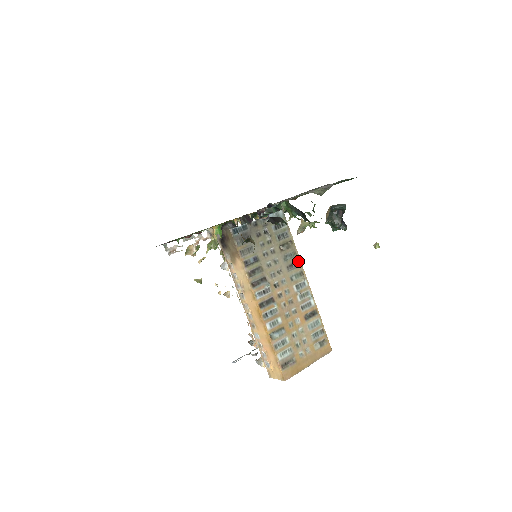
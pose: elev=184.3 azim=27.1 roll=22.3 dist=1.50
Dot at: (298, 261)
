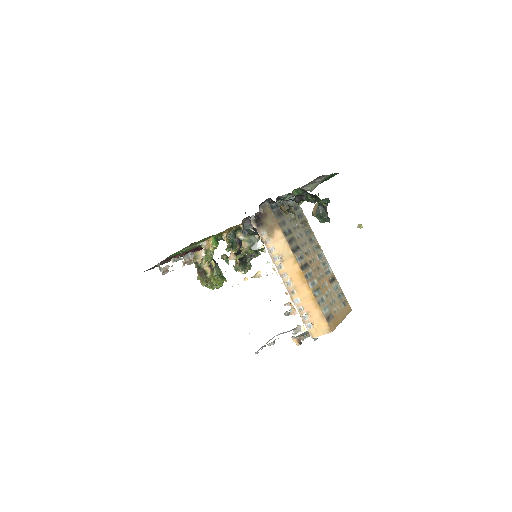
Dot at: (314, 237)
